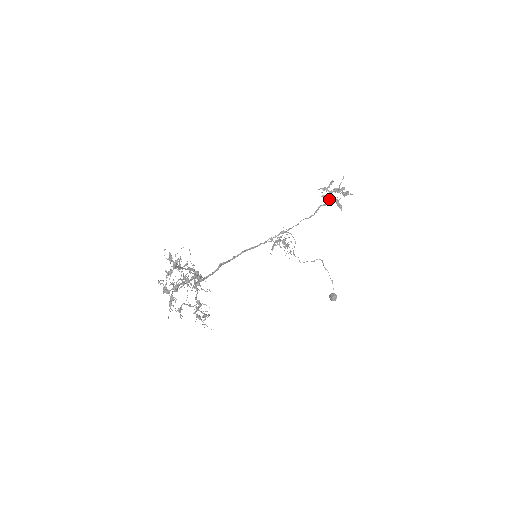
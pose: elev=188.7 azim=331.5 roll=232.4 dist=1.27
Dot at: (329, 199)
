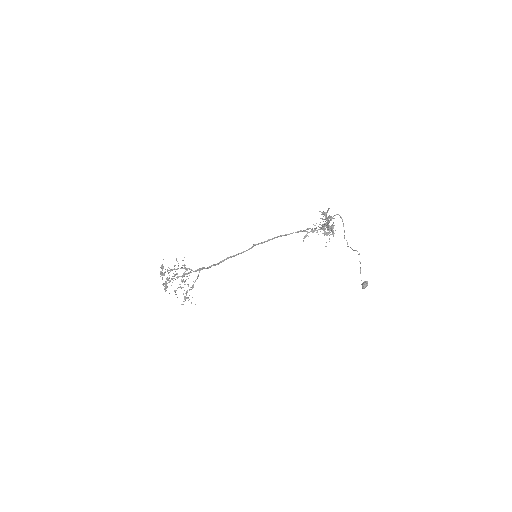
Dot at: (326, 222)
